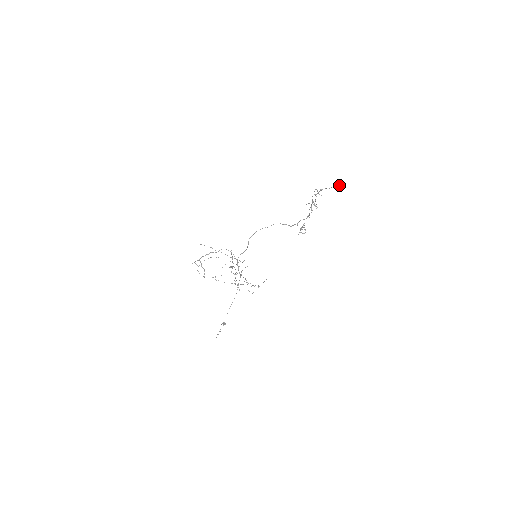
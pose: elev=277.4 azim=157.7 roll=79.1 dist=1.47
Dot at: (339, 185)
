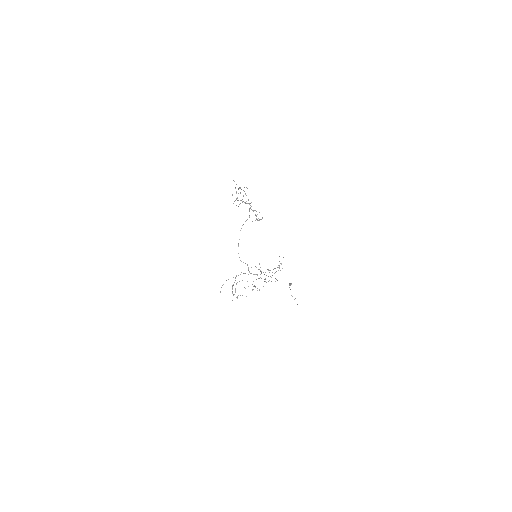
Dot at: occluded
